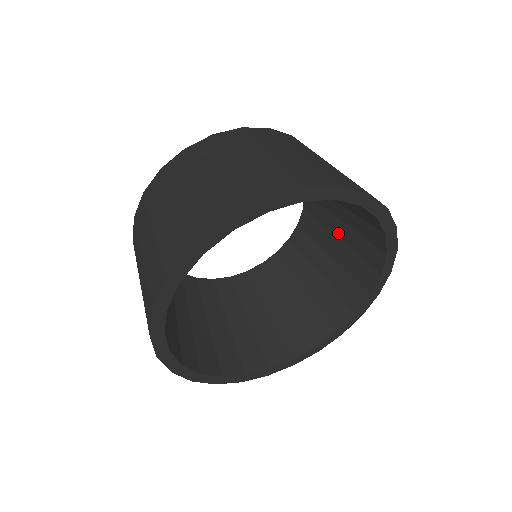
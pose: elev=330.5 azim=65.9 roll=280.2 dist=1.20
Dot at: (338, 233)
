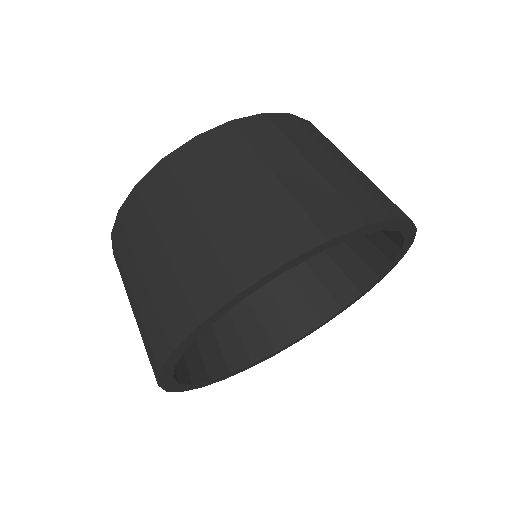
Dot at: occluded
